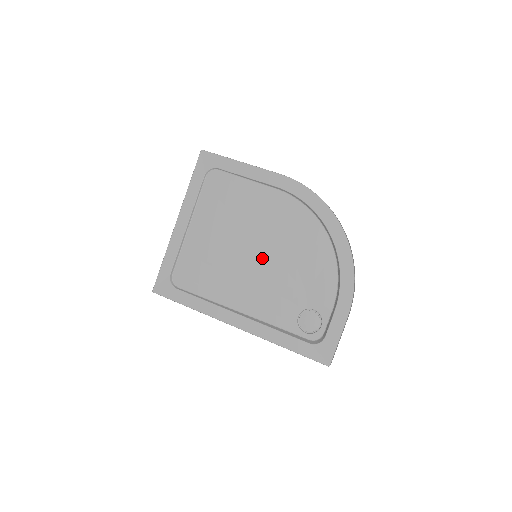
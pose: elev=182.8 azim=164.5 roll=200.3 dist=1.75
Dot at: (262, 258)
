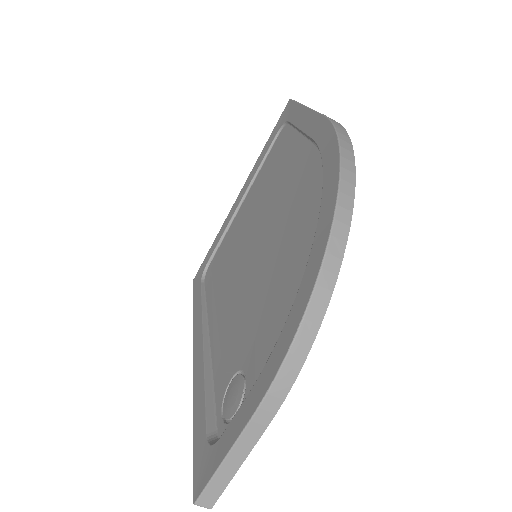
Dot at: (255, 260)
